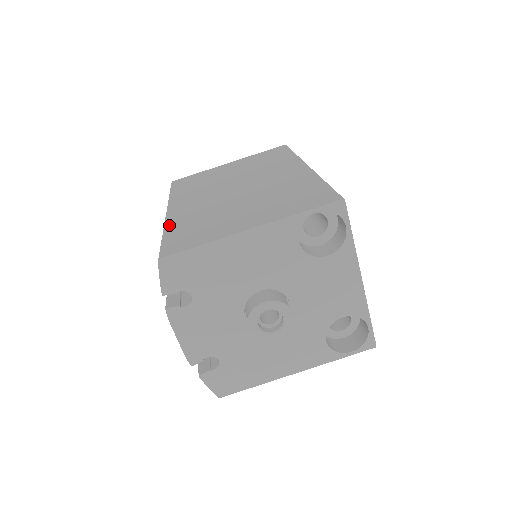
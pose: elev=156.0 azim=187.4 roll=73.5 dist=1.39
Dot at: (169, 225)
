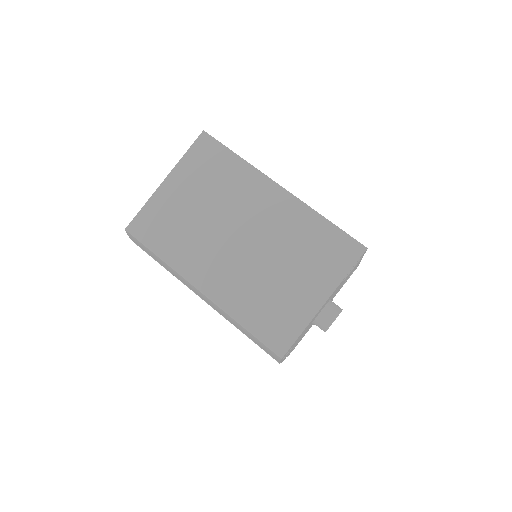
Dot at: (234, 313)
